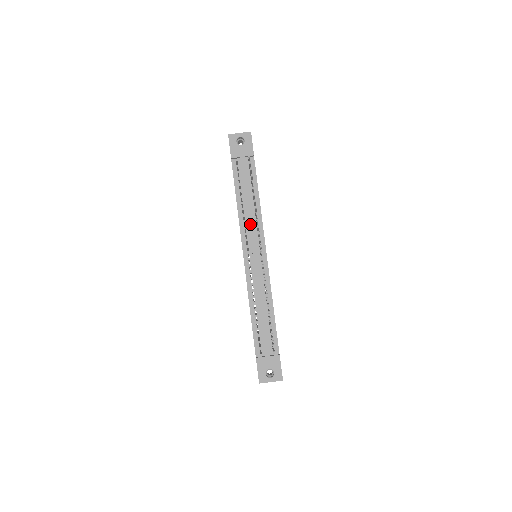
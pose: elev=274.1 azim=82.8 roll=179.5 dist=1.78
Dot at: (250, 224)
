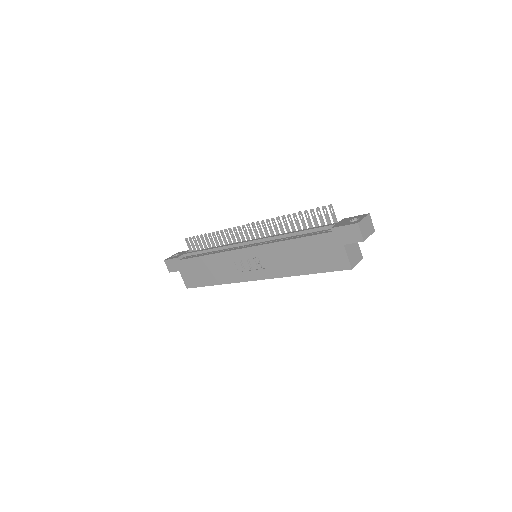
Dot at: (227, 245)
